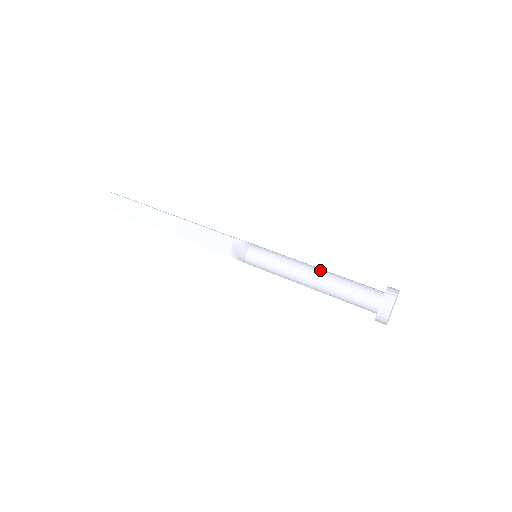
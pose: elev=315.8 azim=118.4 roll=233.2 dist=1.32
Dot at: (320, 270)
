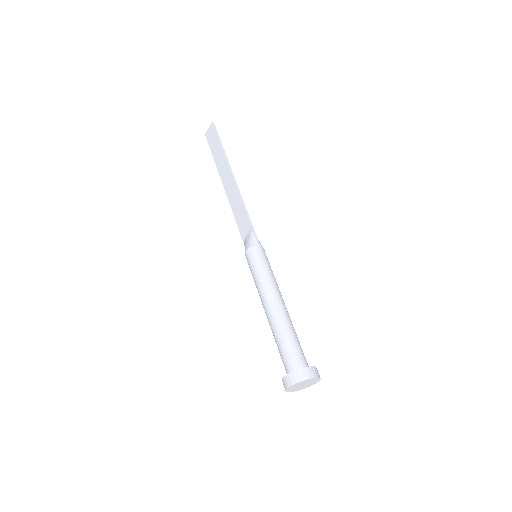
Dot at: (279, 308)
